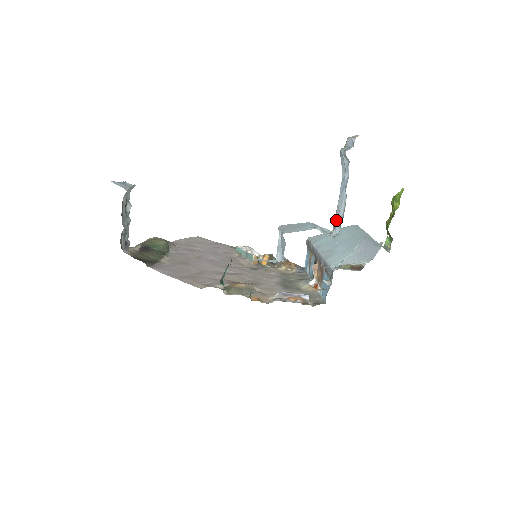
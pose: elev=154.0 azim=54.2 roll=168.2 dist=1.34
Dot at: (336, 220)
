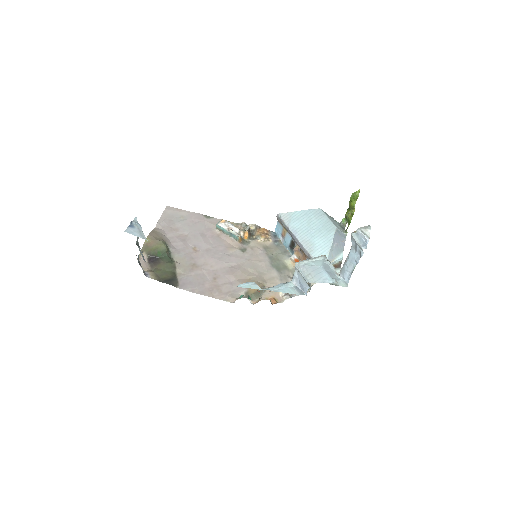
Dot at: (345, 272)
